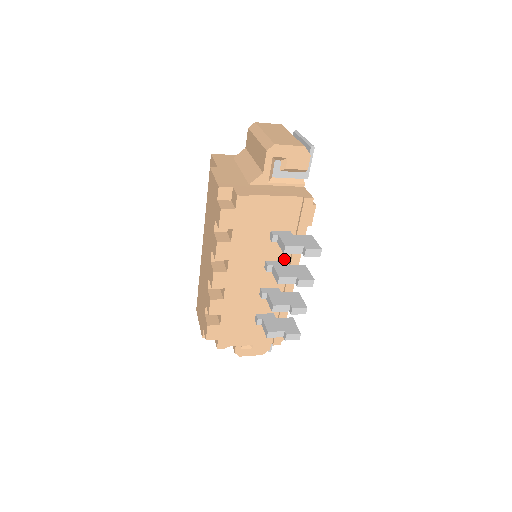
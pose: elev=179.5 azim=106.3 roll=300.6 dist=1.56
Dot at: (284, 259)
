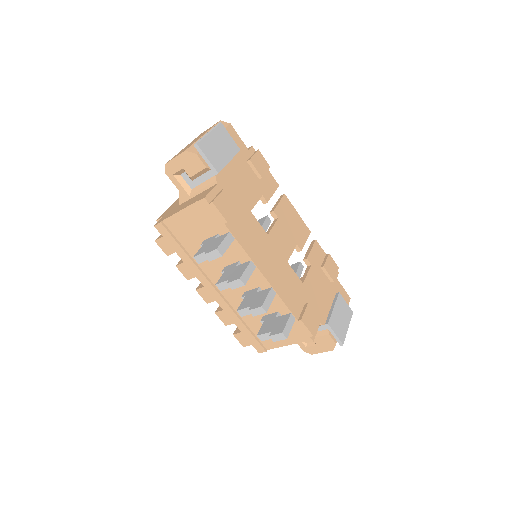
Dot at: (238, 260)
